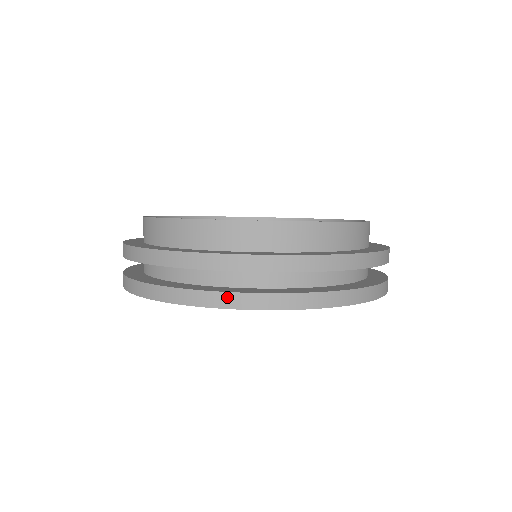
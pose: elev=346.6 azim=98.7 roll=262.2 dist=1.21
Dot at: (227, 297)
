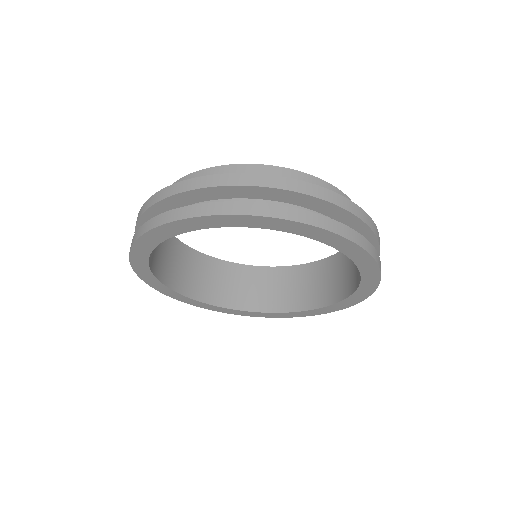
Dot at: (245, 205)
